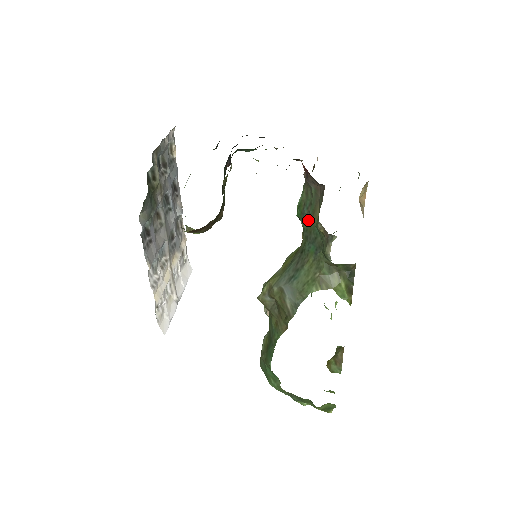
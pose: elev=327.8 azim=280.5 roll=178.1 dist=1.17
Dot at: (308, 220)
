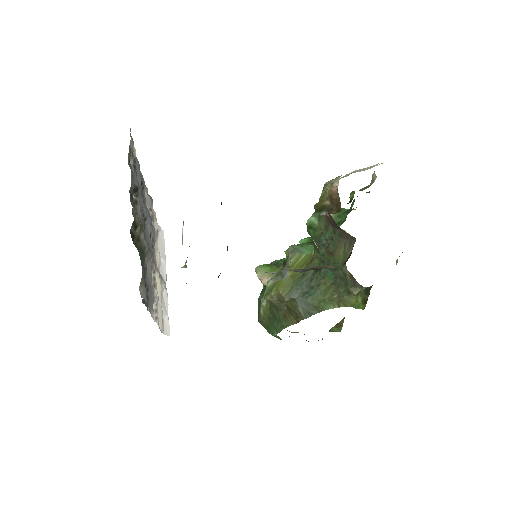
Dot at: (326, 249)
